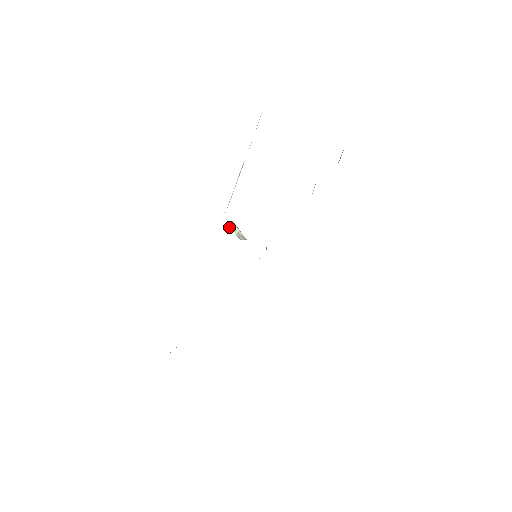
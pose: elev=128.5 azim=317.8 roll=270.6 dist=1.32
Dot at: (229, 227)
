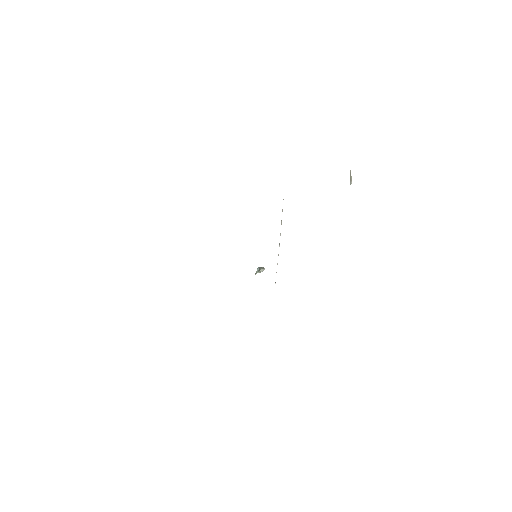
Dot at: (256, 273)
